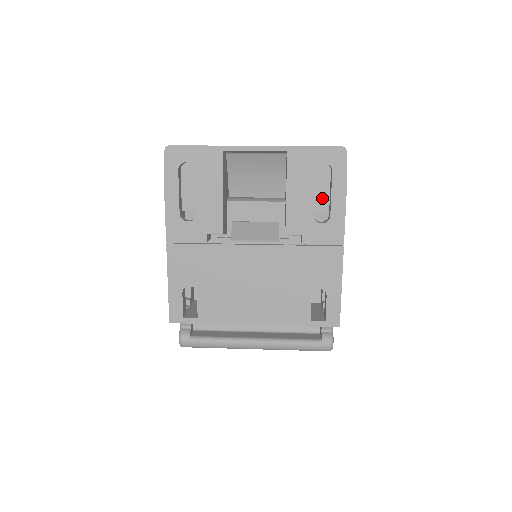
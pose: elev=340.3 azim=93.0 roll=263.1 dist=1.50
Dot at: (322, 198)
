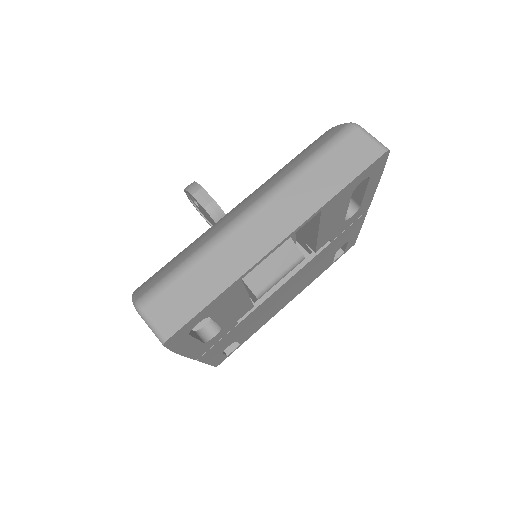
Dot at: occluded
